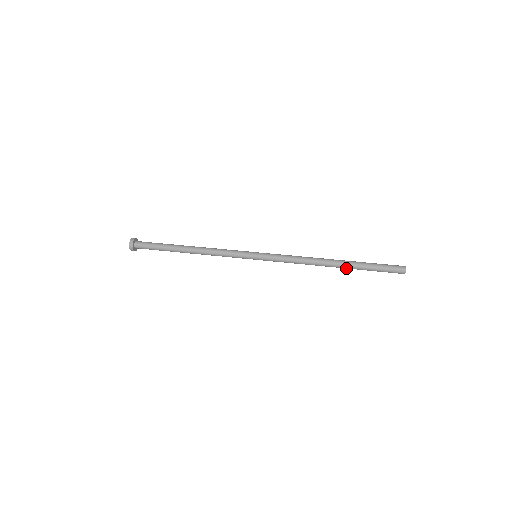
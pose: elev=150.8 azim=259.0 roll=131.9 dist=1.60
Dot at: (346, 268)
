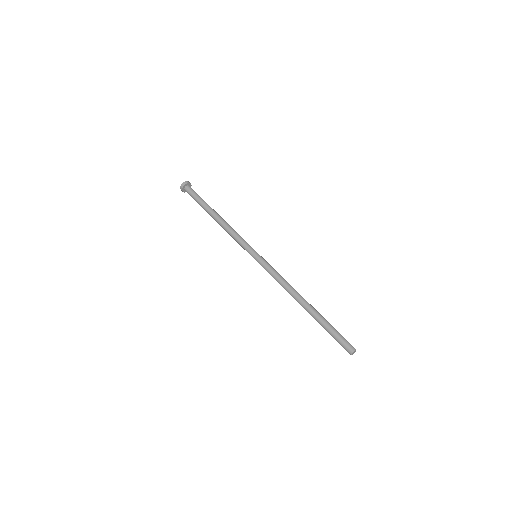
Dot at: (312, 315)
